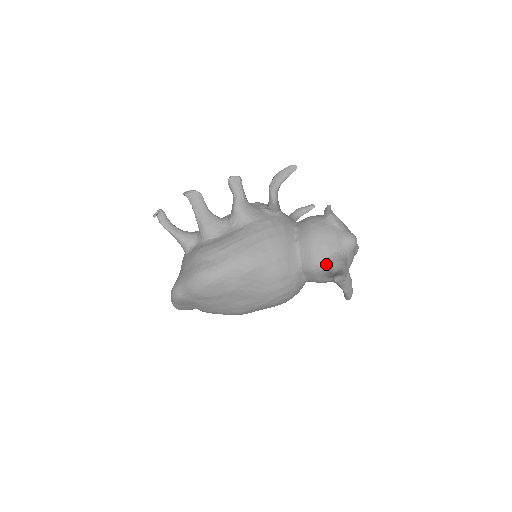
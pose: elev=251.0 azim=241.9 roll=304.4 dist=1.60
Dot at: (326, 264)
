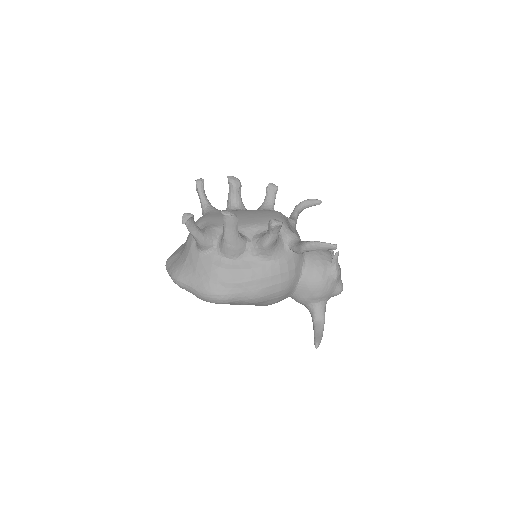
Dot at: (312, 307)
